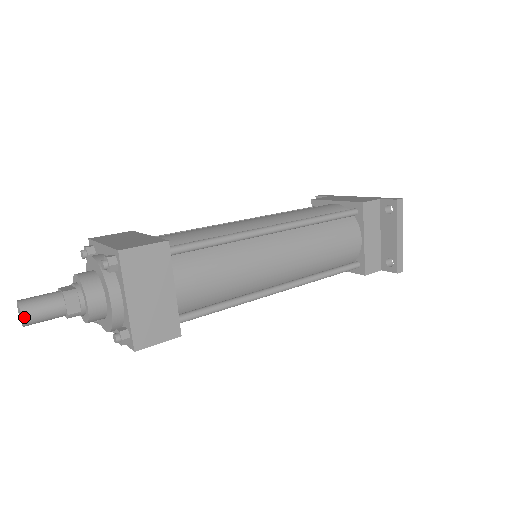
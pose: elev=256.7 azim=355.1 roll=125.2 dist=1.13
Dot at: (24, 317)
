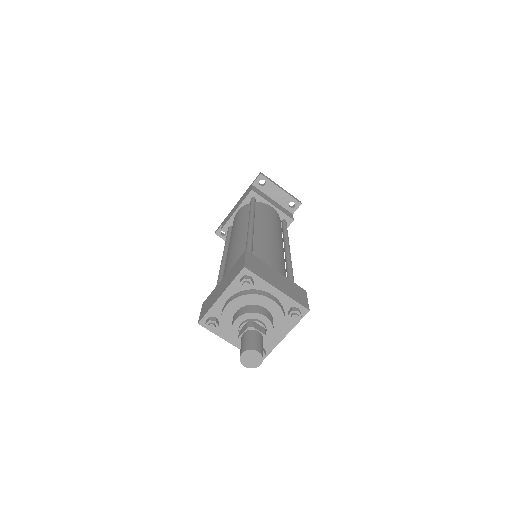
Dot at: (258, 351)
